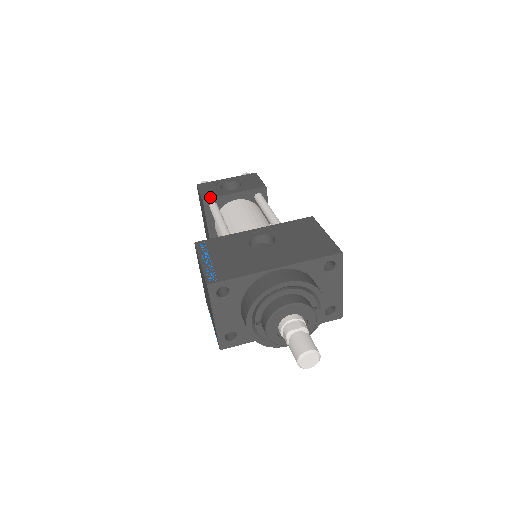
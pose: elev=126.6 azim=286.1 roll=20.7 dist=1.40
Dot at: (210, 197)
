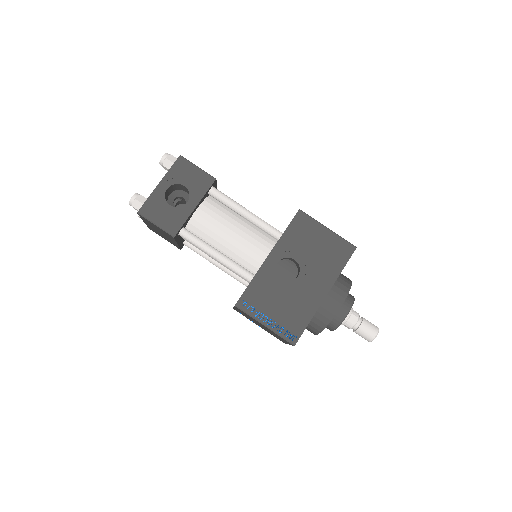
Dot at: (178, 229)
